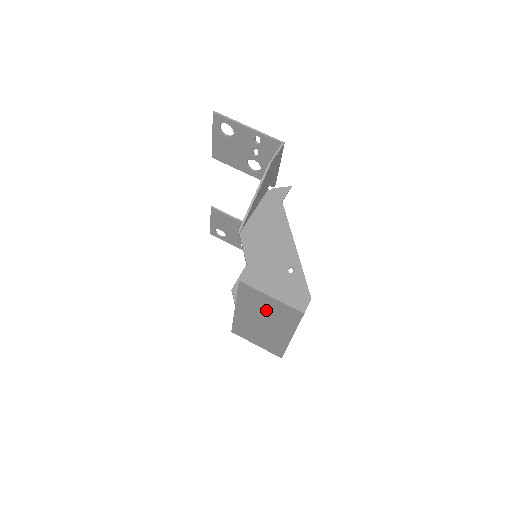
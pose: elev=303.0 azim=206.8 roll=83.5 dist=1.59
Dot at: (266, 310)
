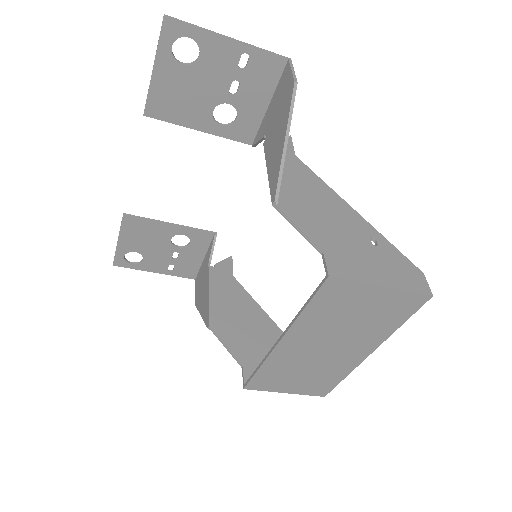
Dot at: (352, 318)
